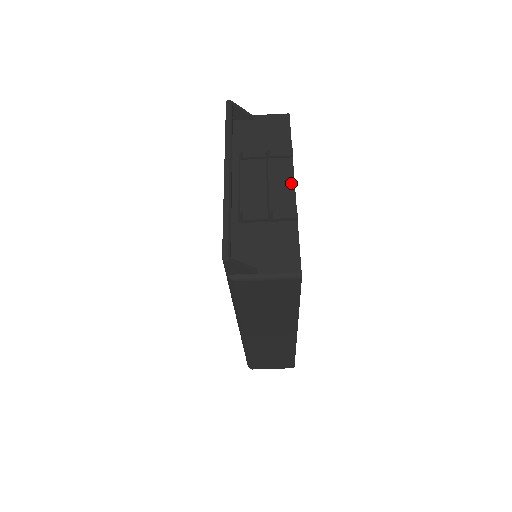
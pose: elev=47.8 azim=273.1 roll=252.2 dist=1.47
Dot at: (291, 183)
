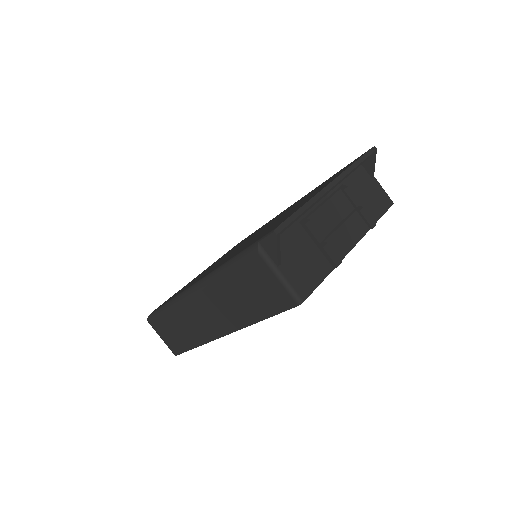
Dot at: (354, 242)
